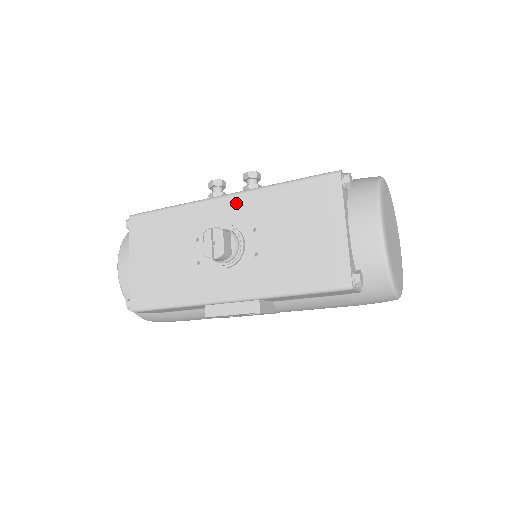
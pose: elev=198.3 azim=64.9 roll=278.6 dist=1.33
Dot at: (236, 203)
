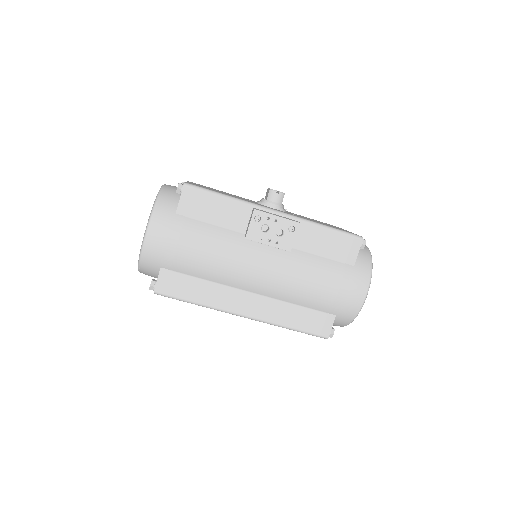
Dot at: occluded
